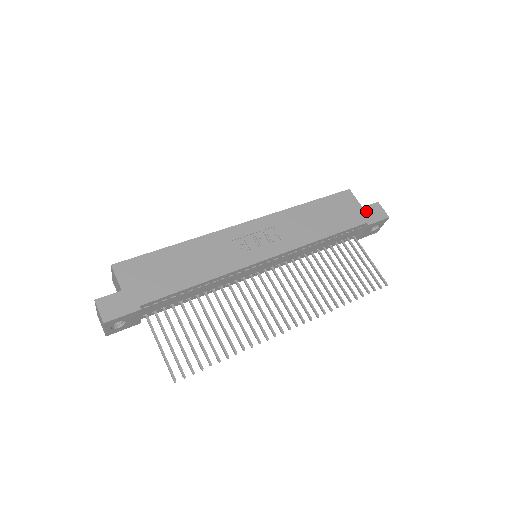
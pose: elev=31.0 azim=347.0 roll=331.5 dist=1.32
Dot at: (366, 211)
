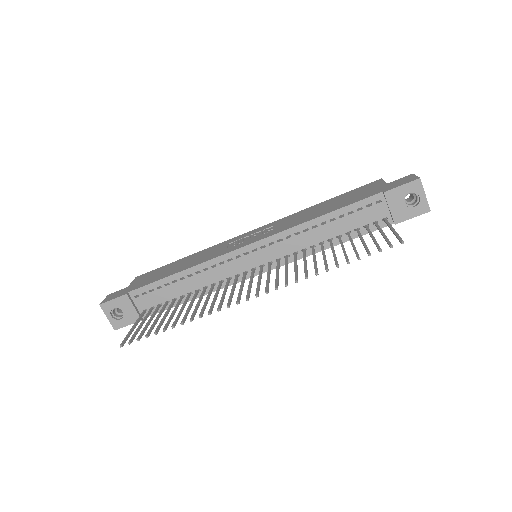
Dot at: (390, 184)
